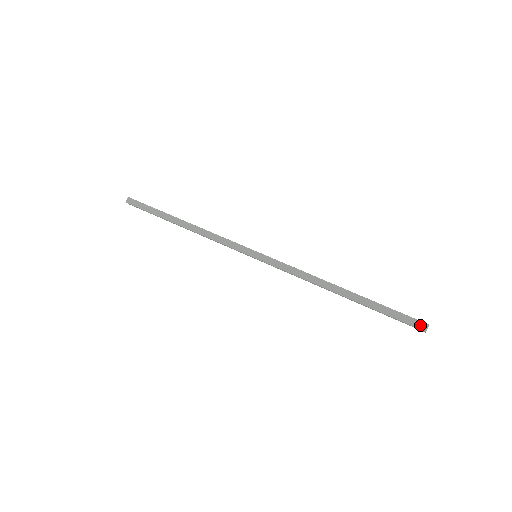
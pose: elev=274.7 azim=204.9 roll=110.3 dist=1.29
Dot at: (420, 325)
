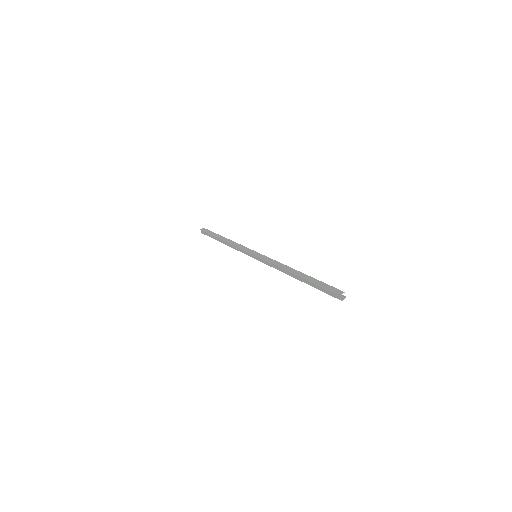
Dot at: (338, 291)
